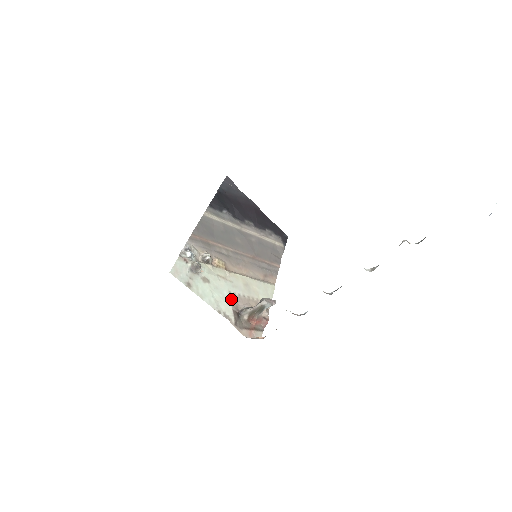
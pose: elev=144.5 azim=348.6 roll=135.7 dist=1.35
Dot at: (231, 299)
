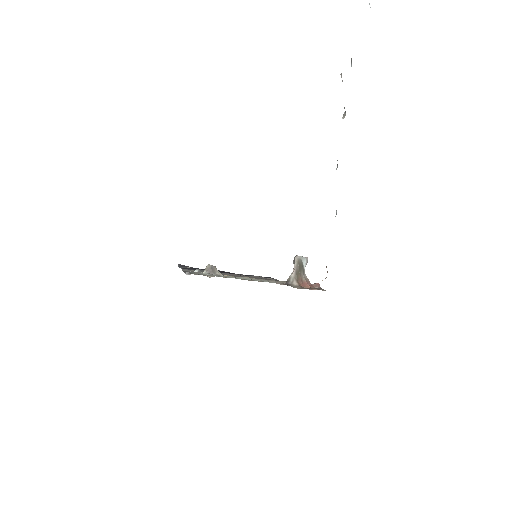
Dot at: (268, 281)
